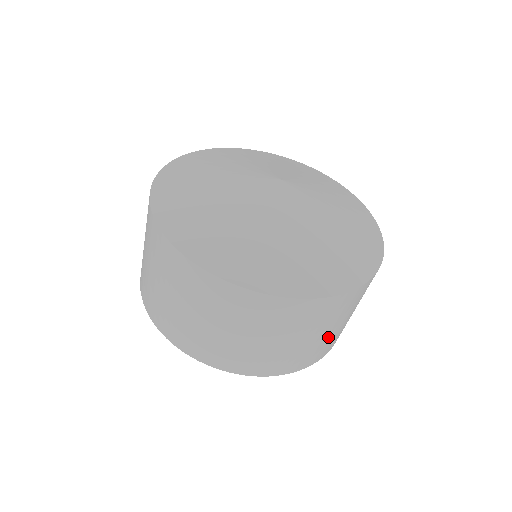
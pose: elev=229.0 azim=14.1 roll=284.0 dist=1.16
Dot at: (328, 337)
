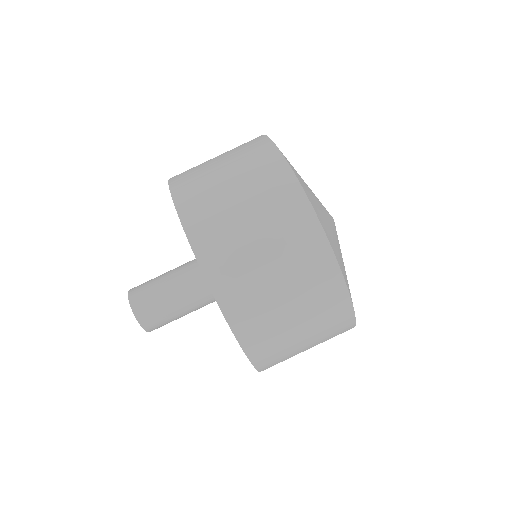
Dot at: (296, 352)
